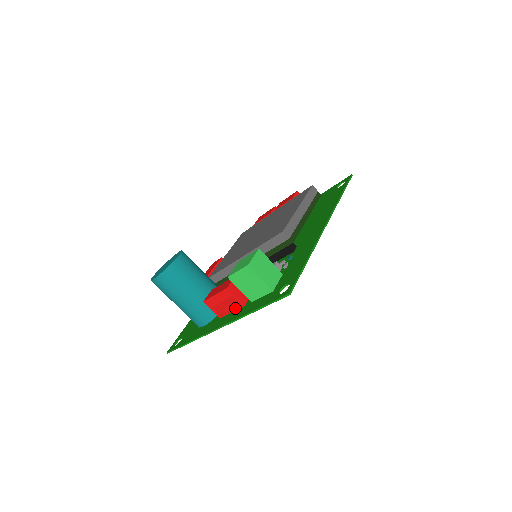
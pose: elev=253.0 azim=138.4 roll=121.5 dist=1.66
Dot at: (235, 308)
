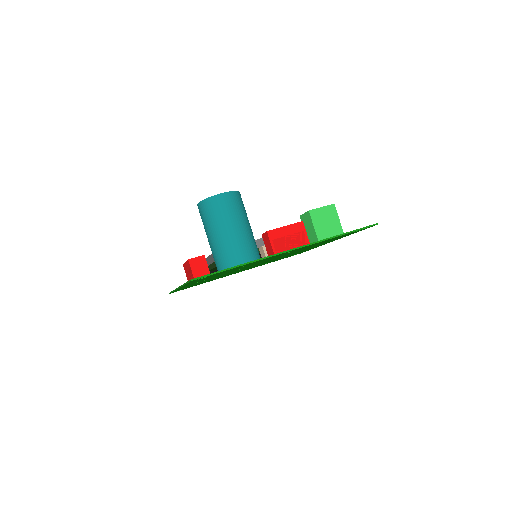
Dot at: (299, 245)
